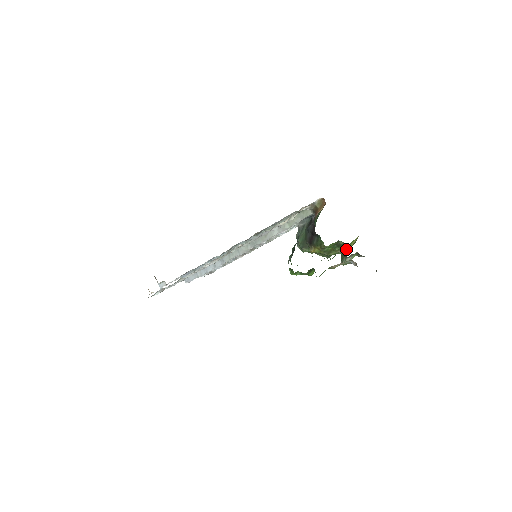
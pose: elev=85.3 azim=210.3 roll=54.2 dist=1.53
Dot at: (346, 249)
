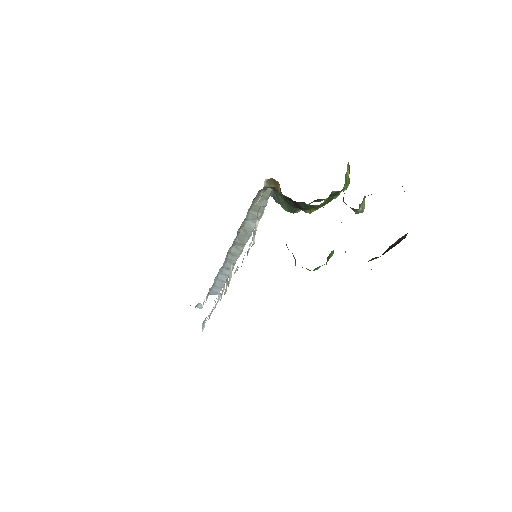
Dot at: (345, 186)
